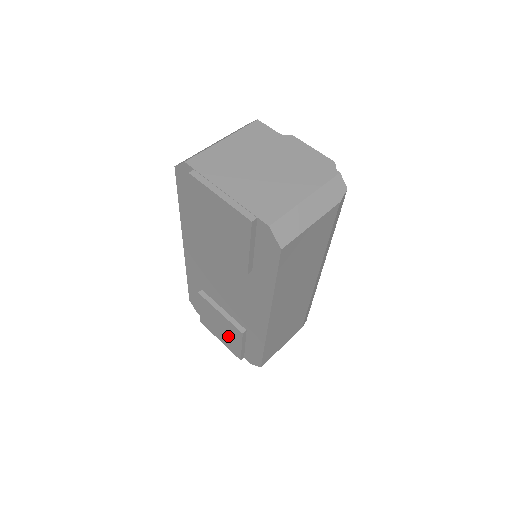
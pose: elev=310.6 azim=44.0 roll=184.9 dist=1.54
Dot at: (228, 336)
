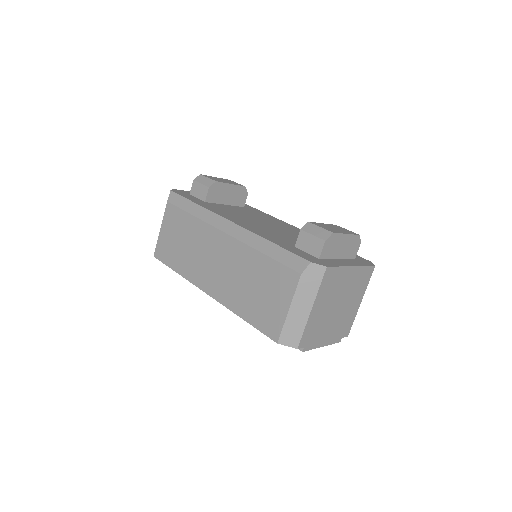
Dot at: occluded
